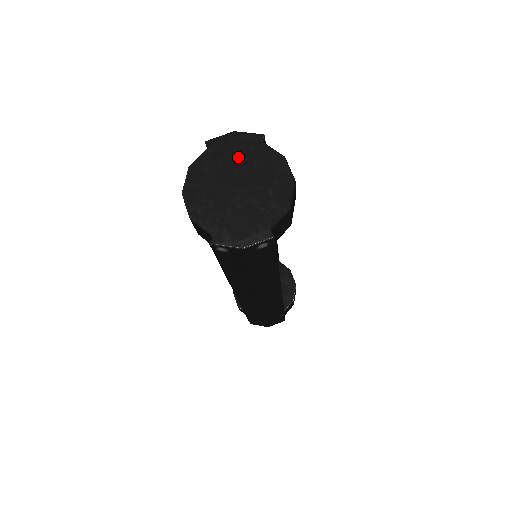
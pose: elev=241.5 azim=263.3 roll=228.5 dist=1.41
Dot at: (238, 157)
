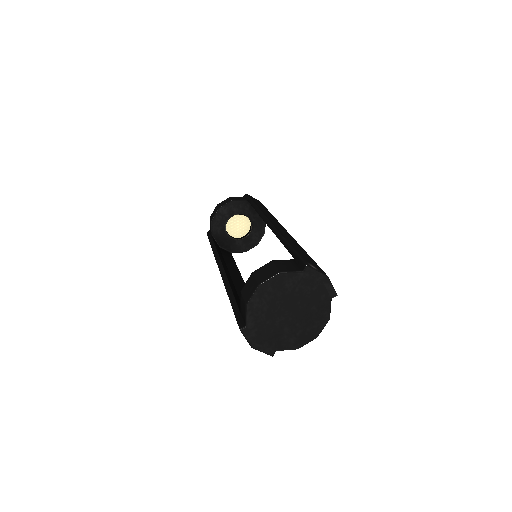
Dot at: (310, 295)
